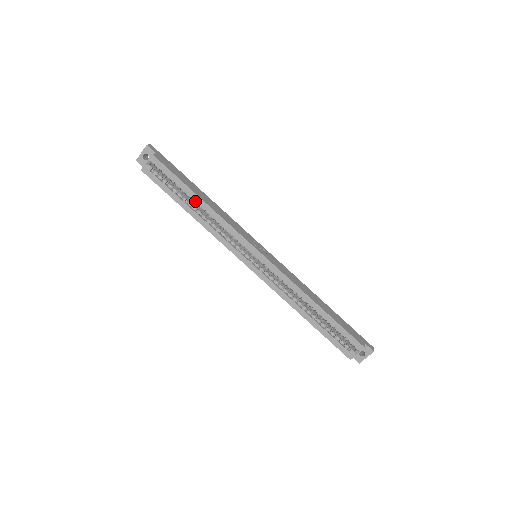
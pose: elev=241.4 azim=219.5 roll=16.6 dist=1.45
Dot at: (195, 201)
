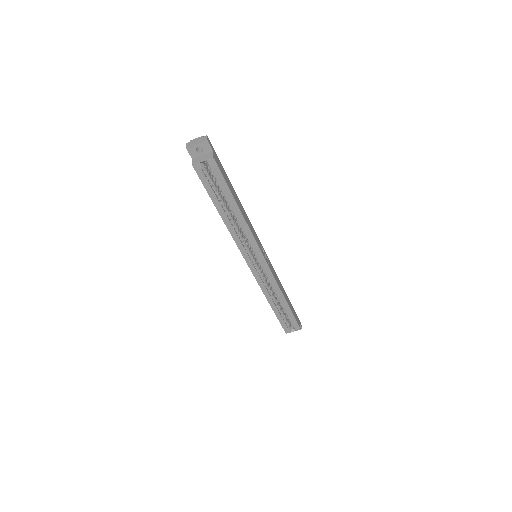
Dot at: (231, 207)
